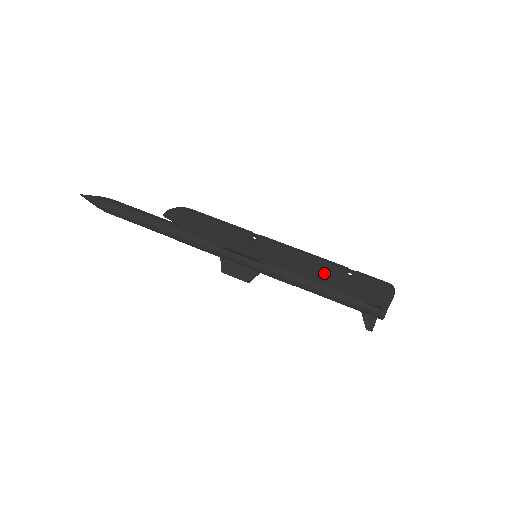
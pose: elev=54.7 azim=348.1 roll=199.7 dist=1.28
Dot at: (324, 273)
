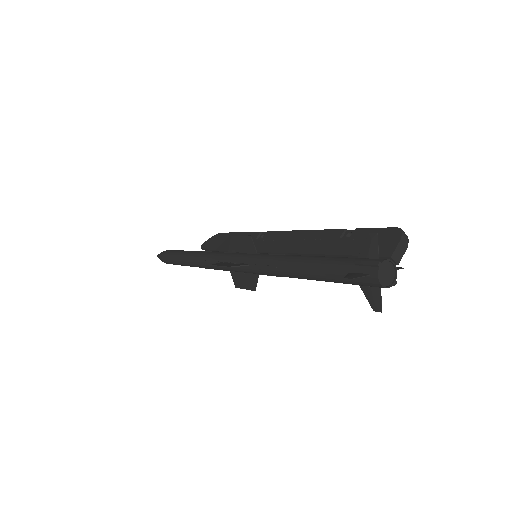
Dot at: (318, 241)
